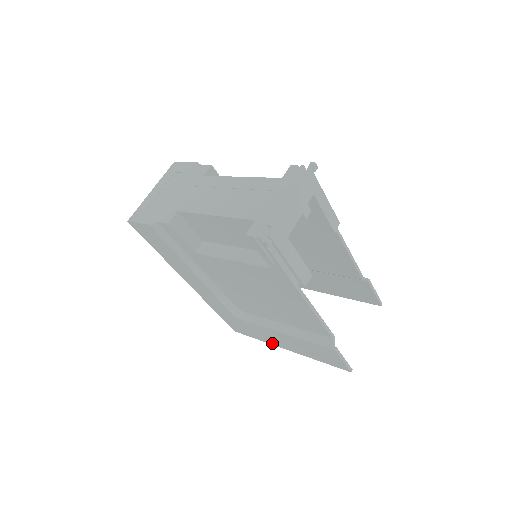
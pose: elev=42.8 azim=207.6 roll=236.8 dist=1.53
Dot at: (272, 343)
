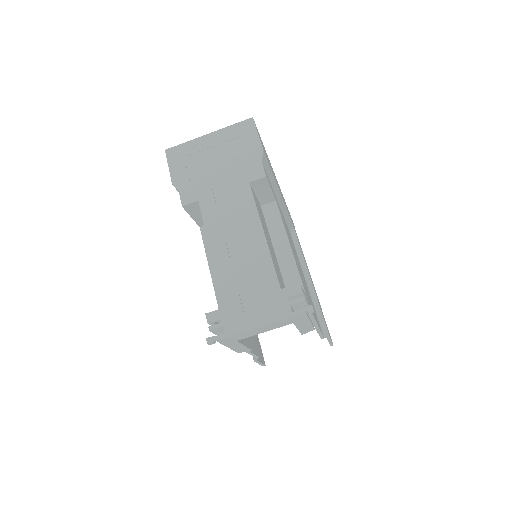
Dot at: occluded
